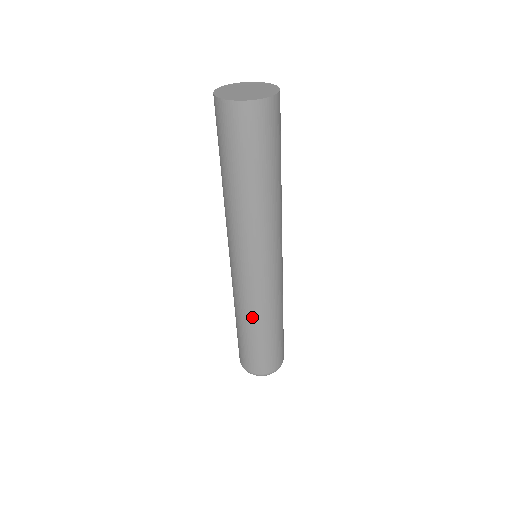
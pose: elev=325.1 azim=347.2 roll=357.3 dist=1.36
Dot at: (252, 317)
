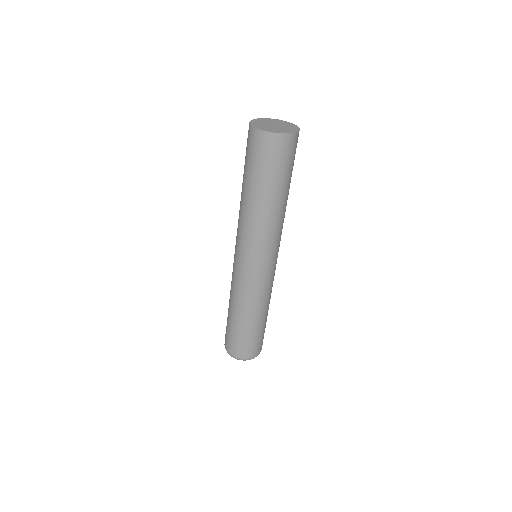
Dot at: (232, 298)
